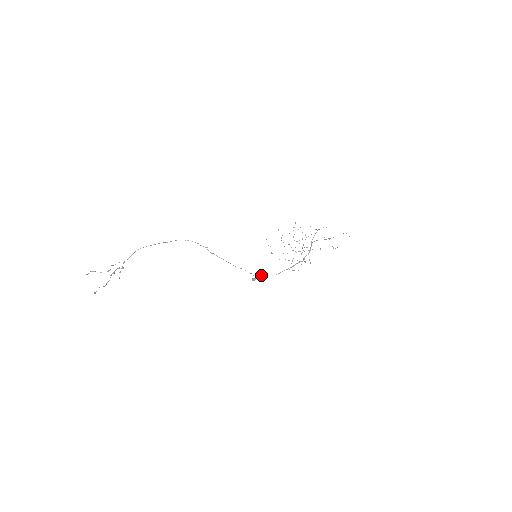
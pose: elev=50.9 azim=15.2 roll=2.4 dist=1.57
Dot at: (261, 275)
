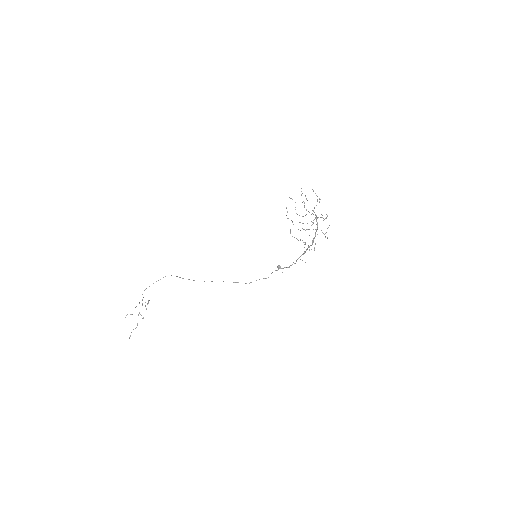
Dot at: occluded
